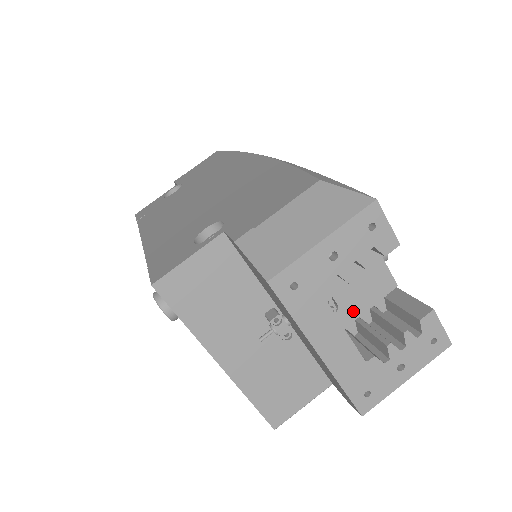
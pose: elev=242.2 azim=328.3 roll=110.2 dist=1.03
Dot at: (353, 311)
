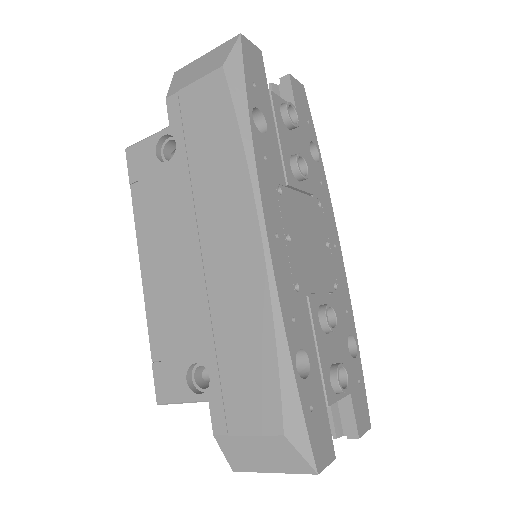
Dot at: occluded
